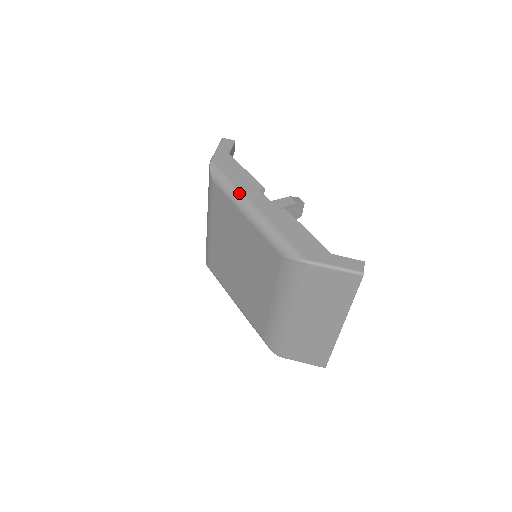
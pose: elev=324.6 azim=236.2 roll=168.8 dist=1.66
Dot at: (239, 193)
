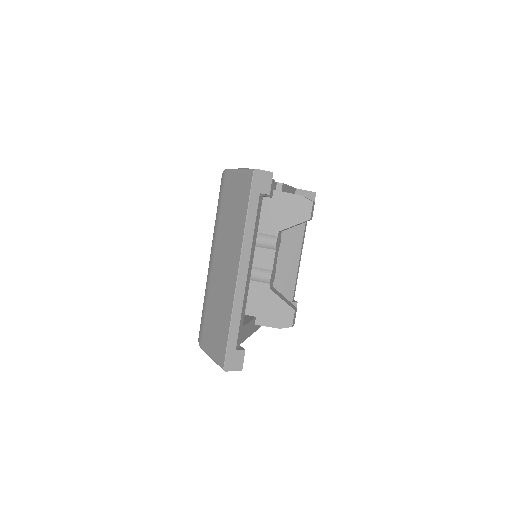
Dot at: occluded
